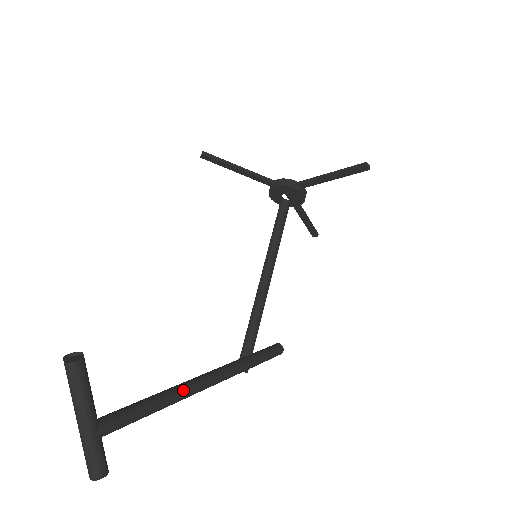
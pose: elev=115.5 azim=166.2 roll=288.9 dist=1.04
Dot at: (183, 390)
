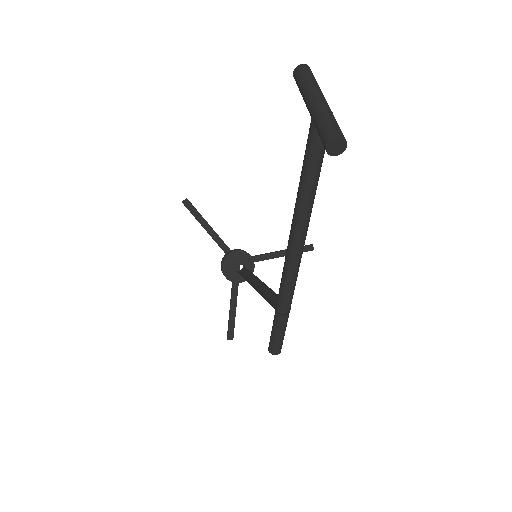
Dot at: occluded
